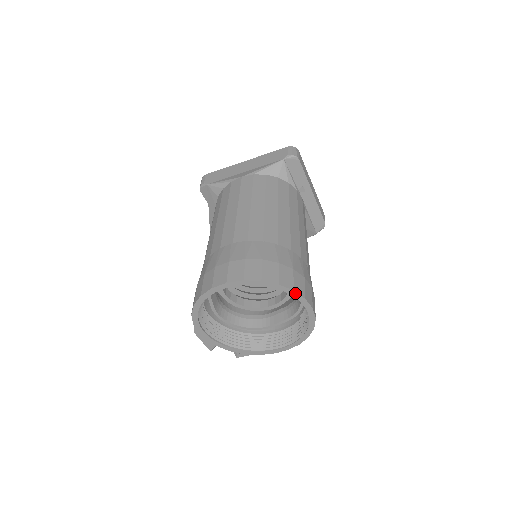
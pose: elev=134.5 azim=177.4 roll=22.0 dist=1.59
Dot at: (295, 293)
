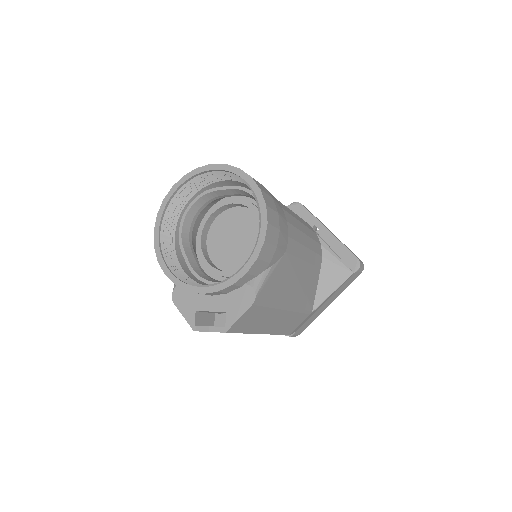
Dot at: (228, 166)
